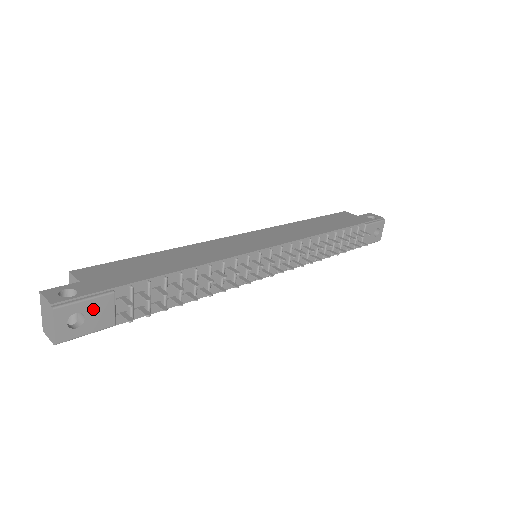
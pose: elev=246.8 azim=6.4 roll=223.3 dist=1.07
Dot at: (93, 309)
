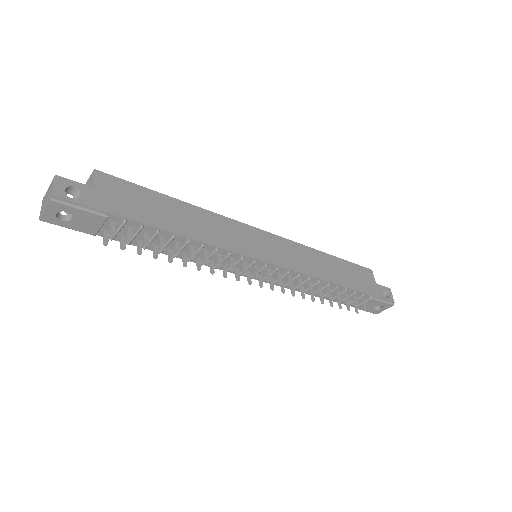
Dot at: (83, 217)
